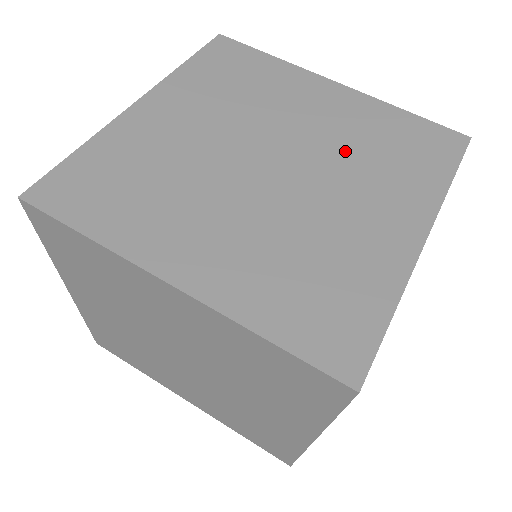
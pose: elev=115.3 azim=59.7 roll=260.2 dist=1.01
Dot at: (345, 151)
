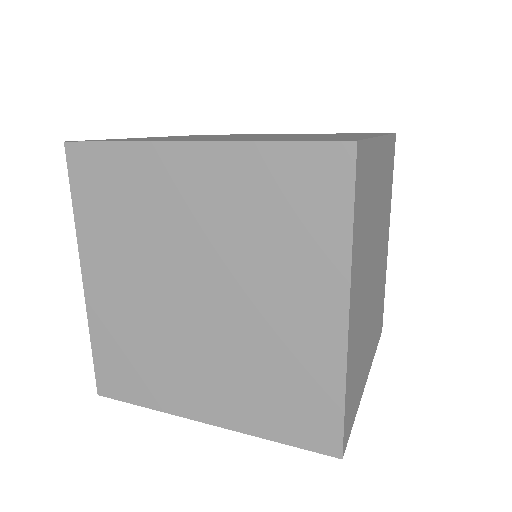
Dot at: occluded
